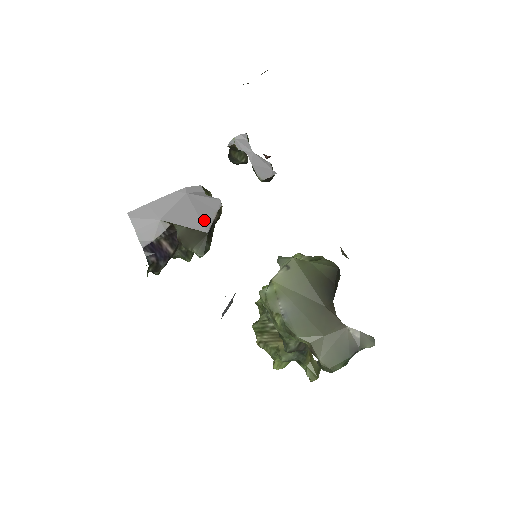
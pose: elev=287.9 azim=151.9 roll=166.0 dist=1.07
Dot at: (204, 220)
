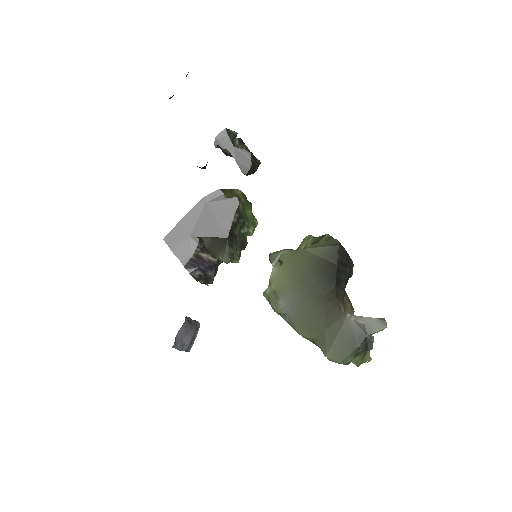
Dot at: (223, 225)
